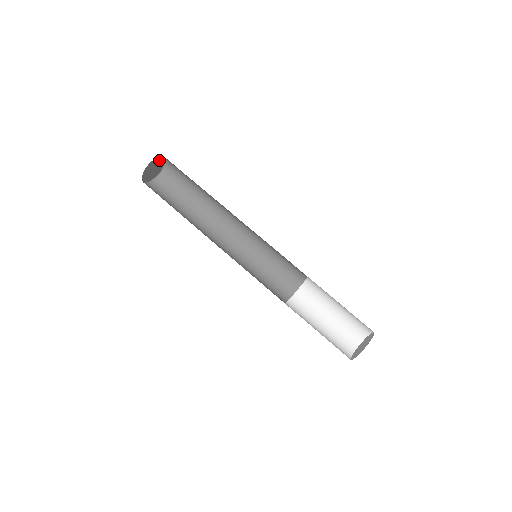
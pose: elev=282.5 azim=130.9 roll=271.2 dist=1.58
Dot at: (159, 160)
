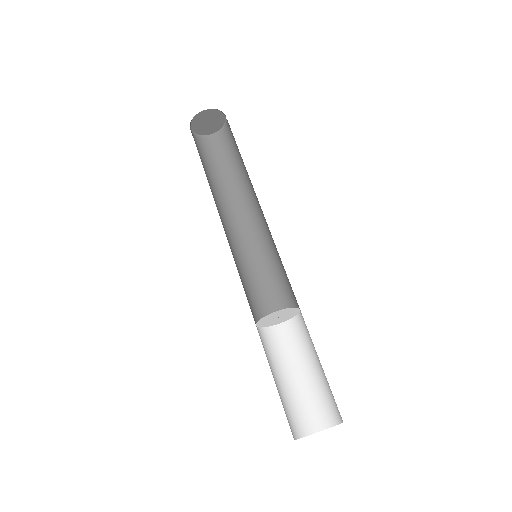
Dot at: (220, 122)
